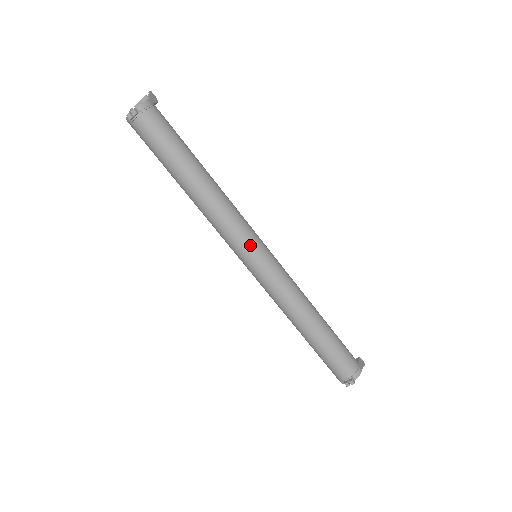
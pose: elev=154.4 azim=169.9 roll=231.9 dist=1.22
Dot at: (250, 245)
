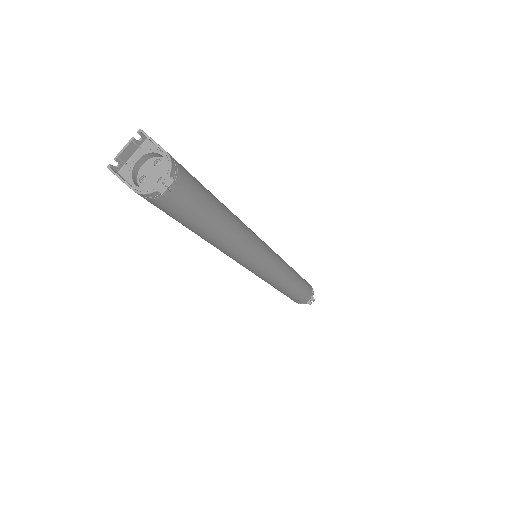
Dot at: (265, 253)
